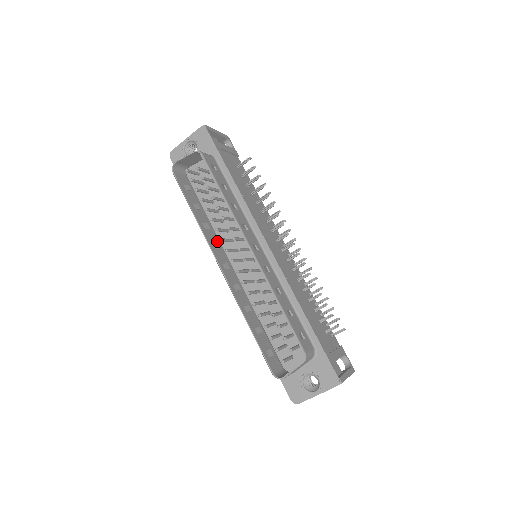
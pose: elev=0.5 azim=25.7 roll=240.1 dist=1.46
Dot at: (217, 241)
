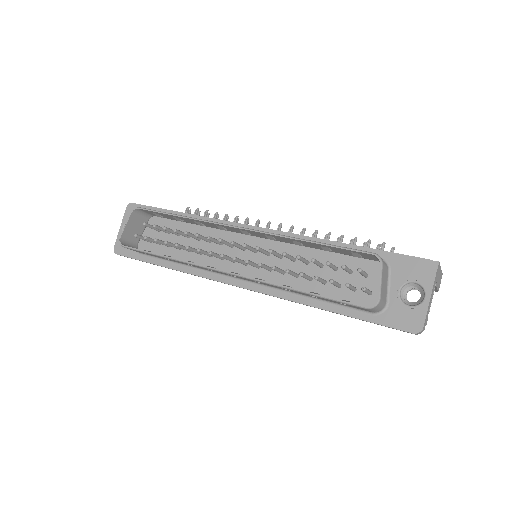
Dot at: occluded
